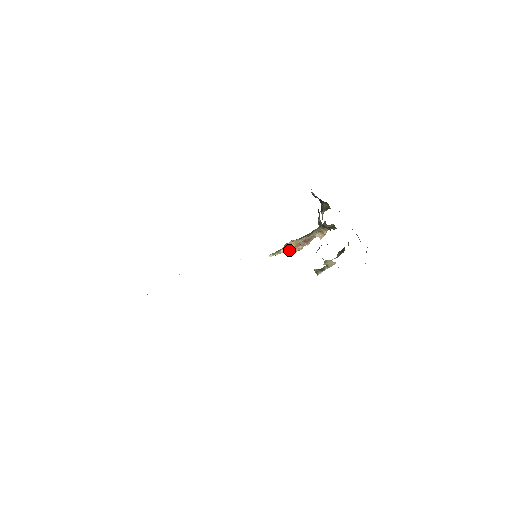
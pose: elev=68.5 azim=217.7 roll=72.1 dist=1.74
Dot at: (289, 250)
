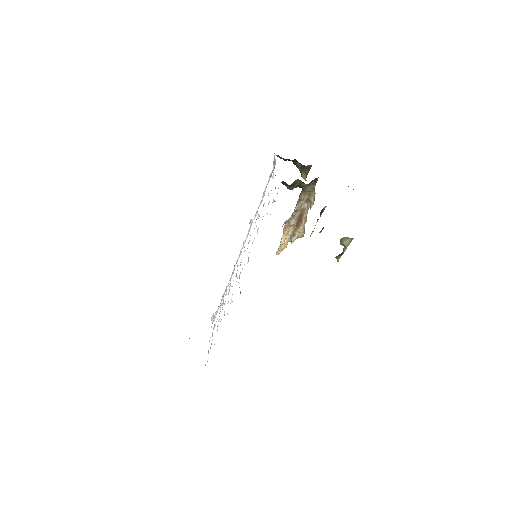
Dot at: (290, 238)
